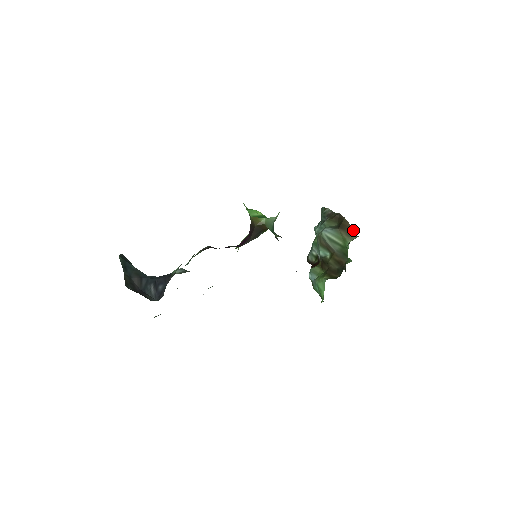
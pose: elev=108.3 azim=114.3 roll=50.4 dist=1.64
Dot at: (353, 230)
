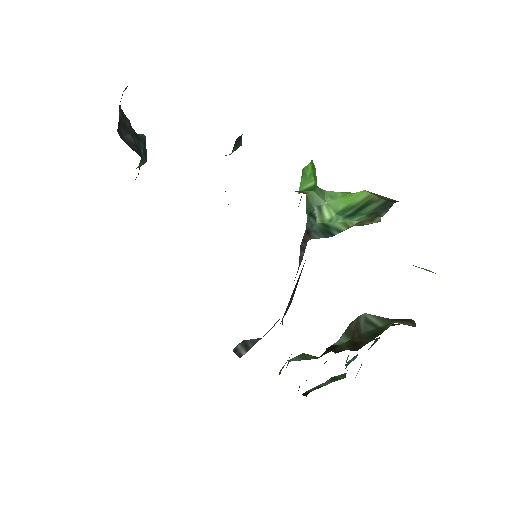
Dot at: (414, 323)
